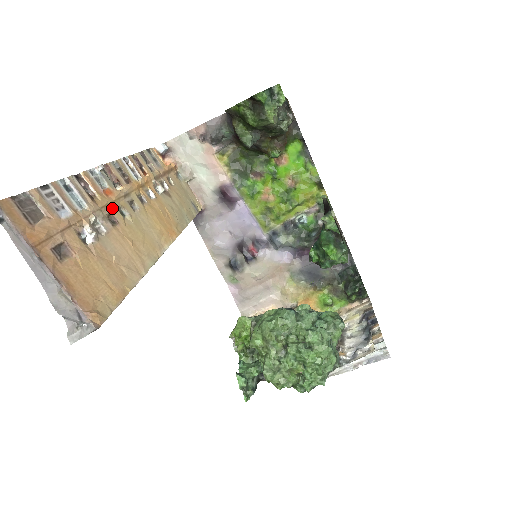
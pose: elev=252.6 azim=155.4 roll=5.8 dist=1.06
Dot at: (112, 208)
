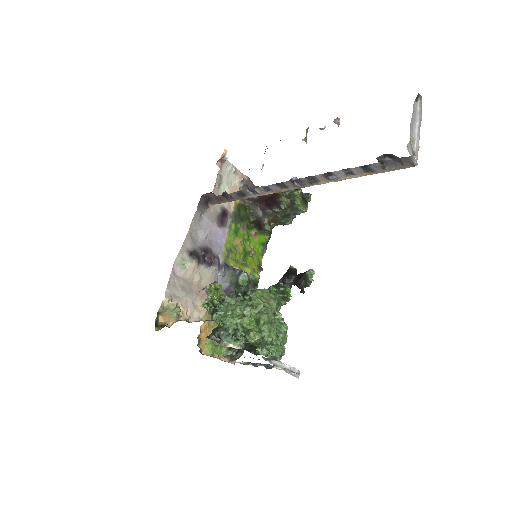
Dot at: occluded
